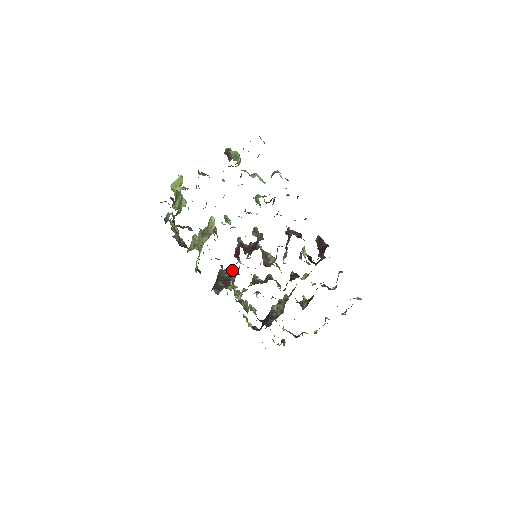
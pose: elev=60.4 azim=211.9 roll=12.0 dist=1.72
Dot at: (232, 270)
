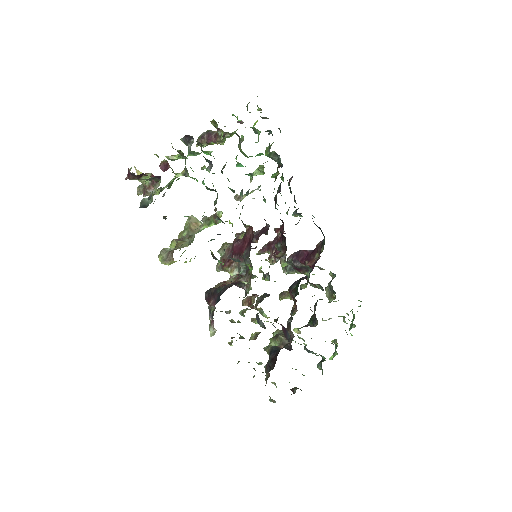
Dot at: (230, 279)
